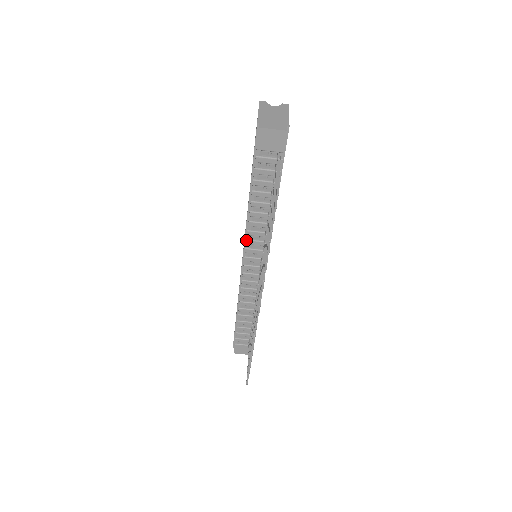
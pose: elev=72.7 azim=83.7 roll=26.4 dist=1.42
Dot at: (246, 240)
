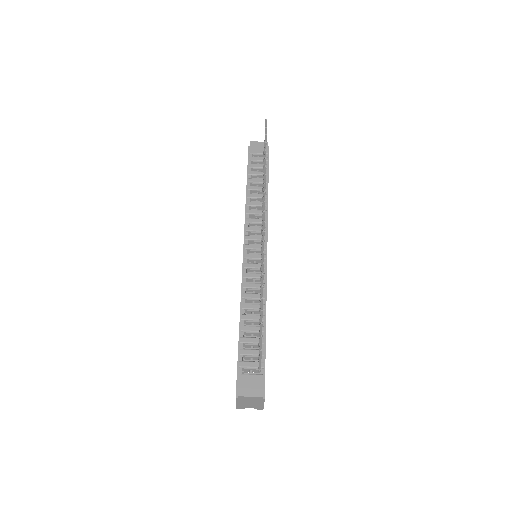
Dot at: (246, 218)
